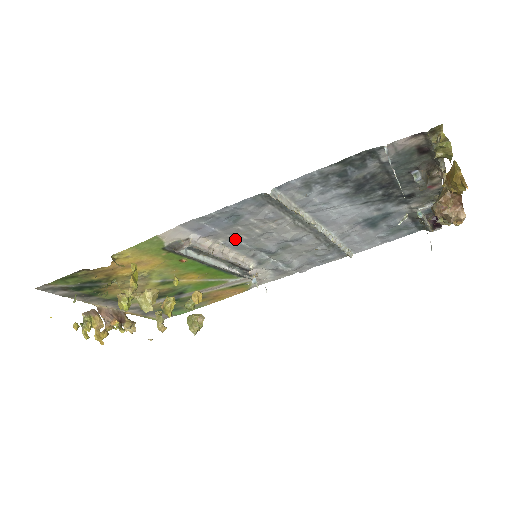
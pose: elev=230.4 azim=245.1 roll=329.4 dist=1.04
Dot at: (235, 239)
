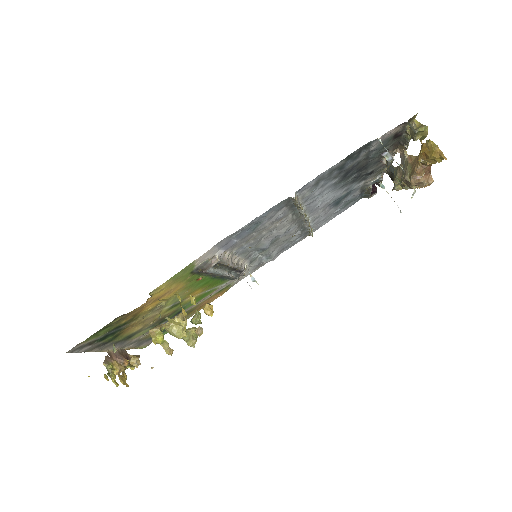
Dot at: (244, 245)
